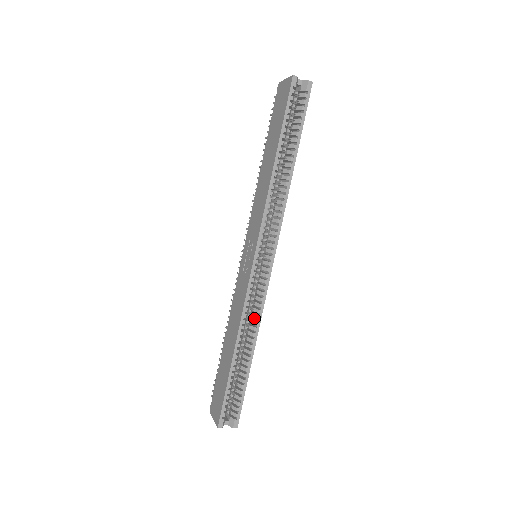
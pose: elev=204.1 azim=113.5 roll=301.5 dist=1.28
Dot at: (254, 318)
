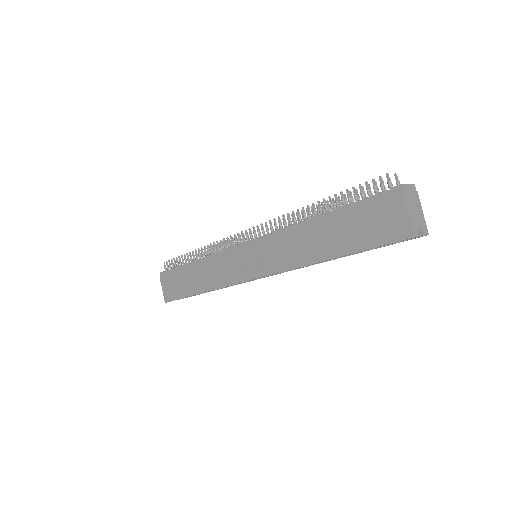
Dot at: occluded
